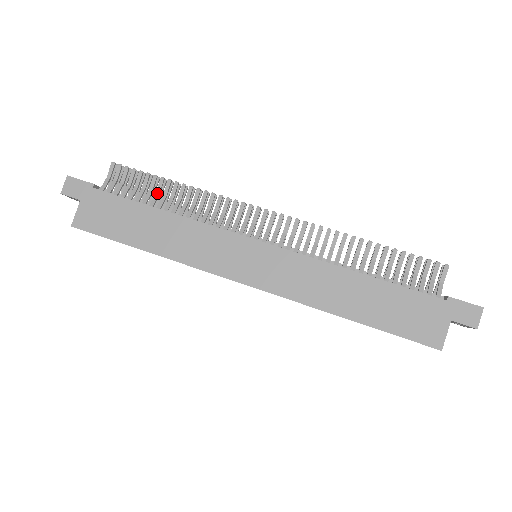
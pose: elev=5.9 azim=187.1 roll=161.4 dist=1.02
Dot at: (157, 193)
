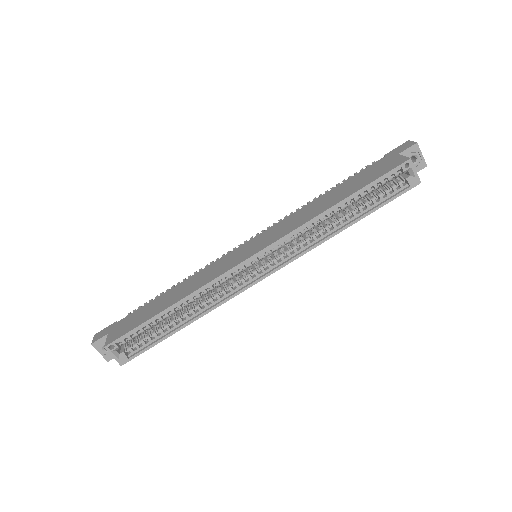
Dot at: occluded
